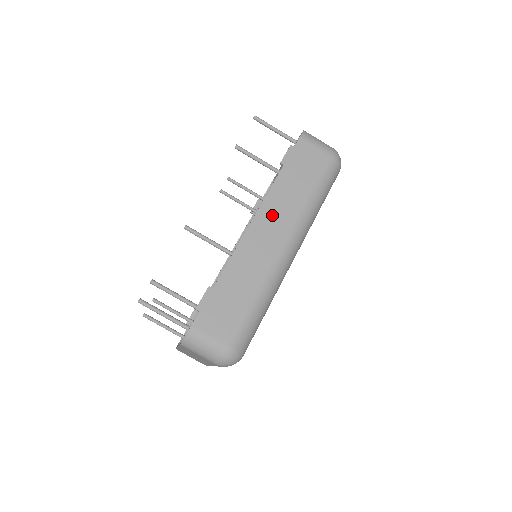
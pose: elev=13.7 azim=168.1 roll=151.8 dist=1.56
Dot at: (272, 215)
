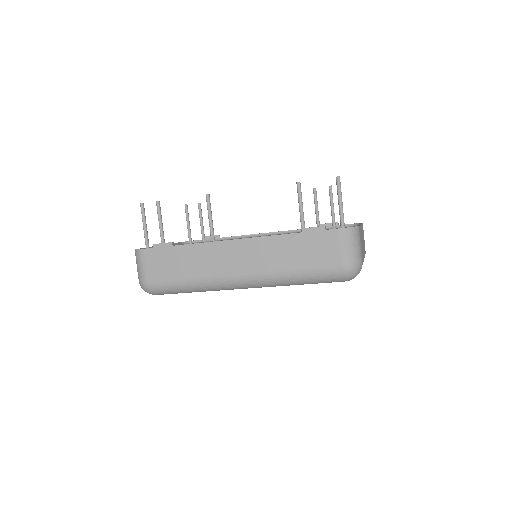
Dot at: (253, 251)
